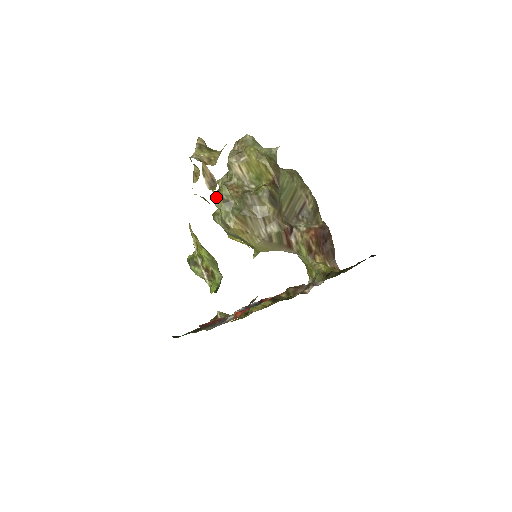
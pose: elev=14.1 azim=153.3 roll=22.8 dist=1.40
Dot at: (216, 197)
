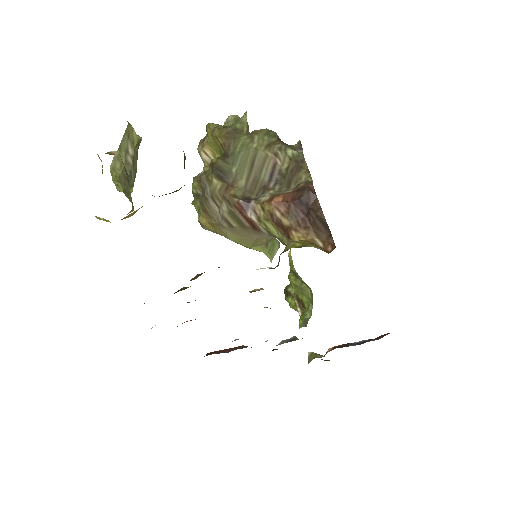
Dot at: occluded
